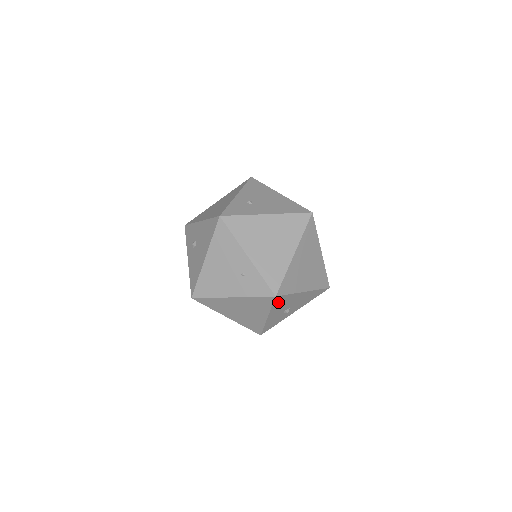
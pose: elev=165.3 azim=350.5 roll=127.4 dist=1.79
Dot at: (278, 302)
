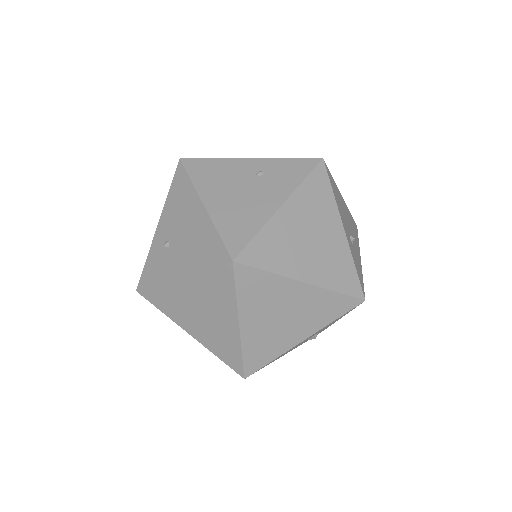
Dot at: occluded
